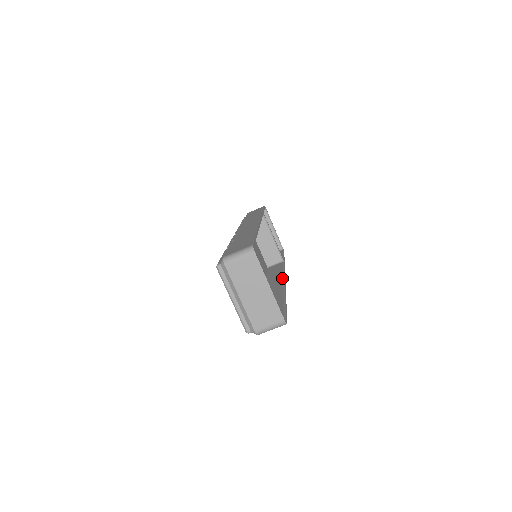
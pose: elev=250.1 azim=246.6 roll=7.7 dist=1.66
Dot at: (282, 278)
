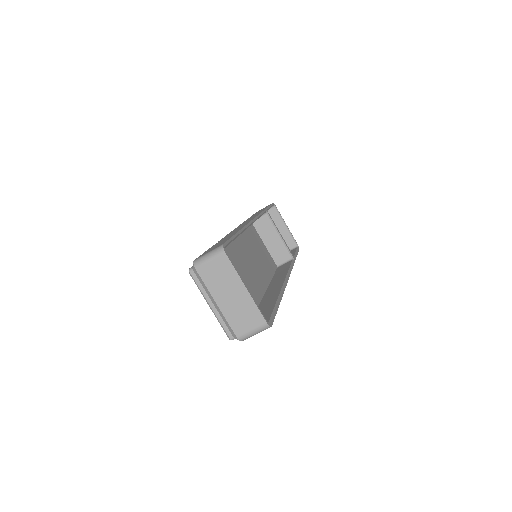
Dot at: (285, 277)
